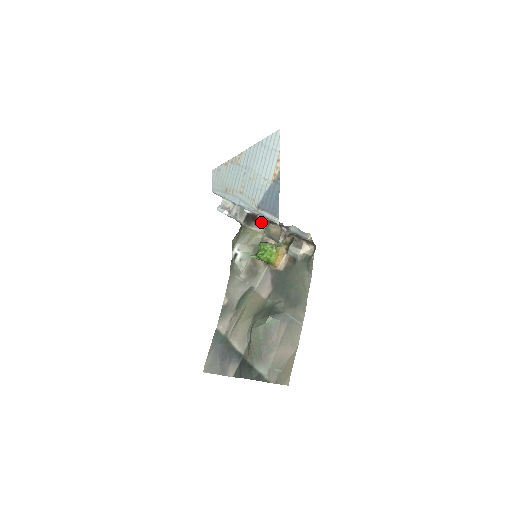
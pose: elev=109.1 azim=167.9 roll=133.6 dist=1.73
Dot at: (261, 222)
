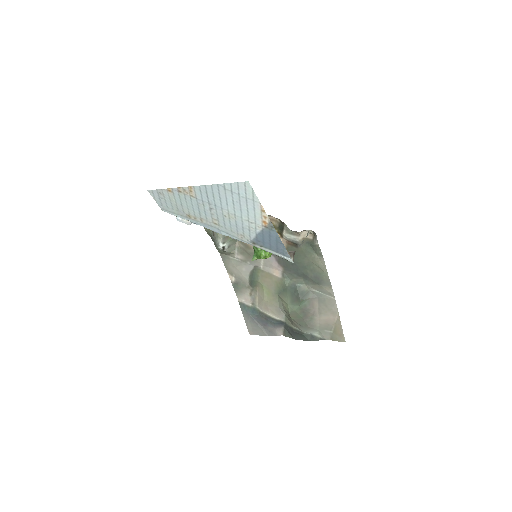
Dot at: occluded
